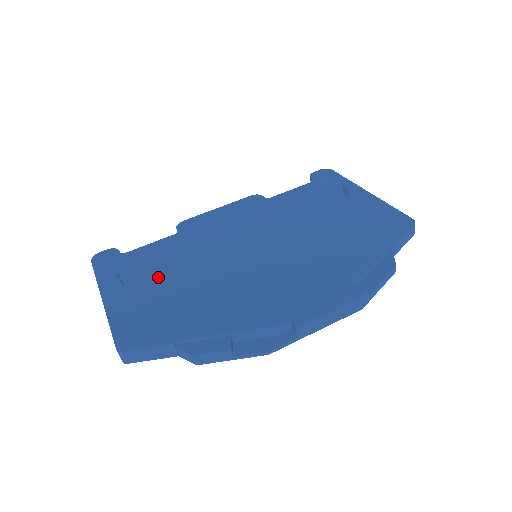
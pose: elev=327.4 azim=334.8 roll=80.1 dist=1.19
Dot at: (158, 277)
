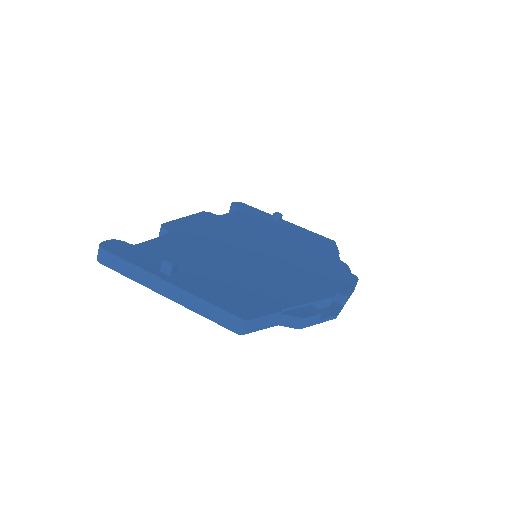
Dot at: (202, 265)
